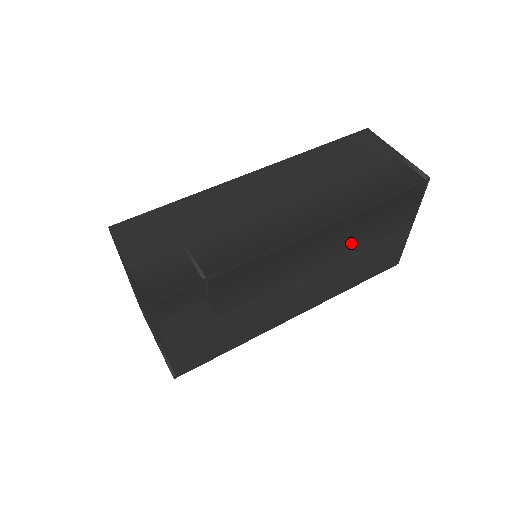
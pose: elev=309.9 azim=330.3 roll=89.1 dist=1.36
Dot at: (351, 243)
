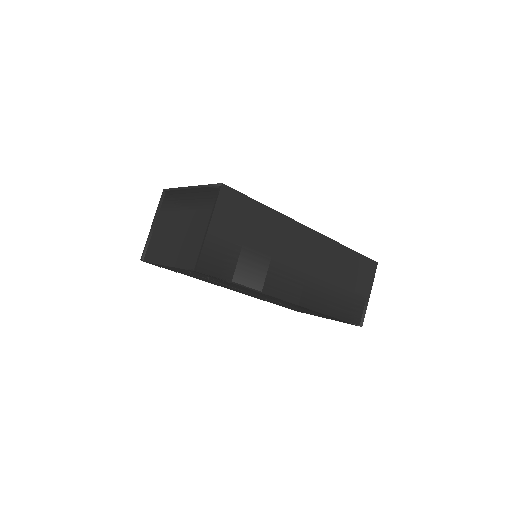
Dot at: (299, 308)
